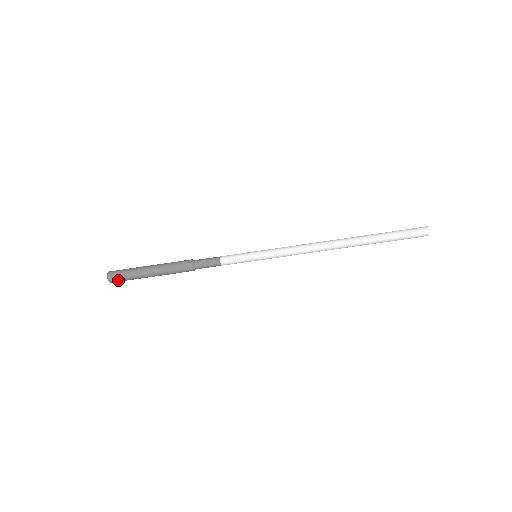
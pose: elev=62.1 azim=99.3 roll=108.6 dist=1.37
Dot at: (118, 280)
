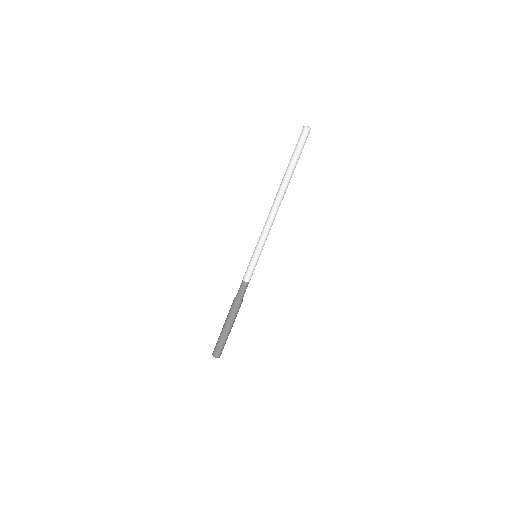
Dot at: (219, 352)
